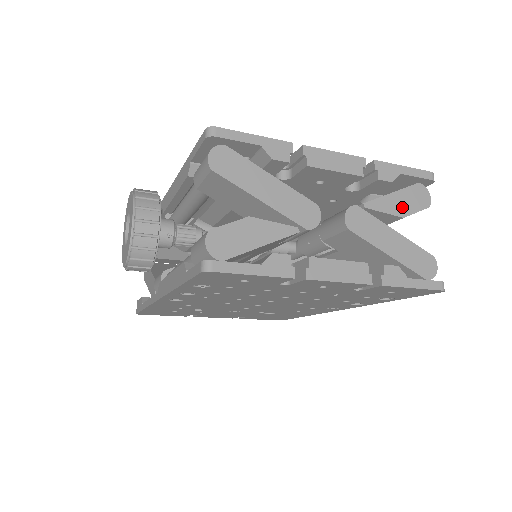
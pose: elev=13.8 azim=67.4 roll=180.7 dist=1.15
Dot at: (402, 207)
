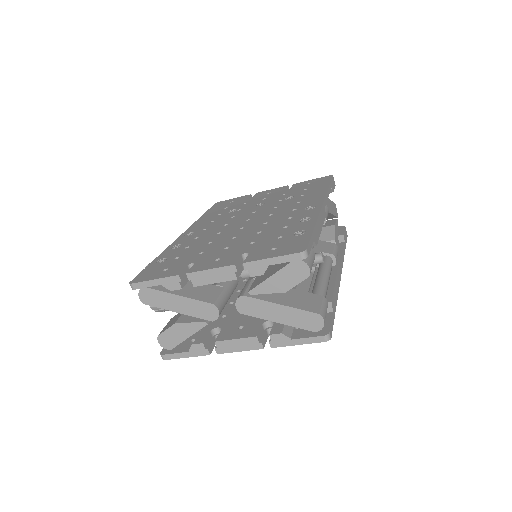
Dot at: (282, 285)
